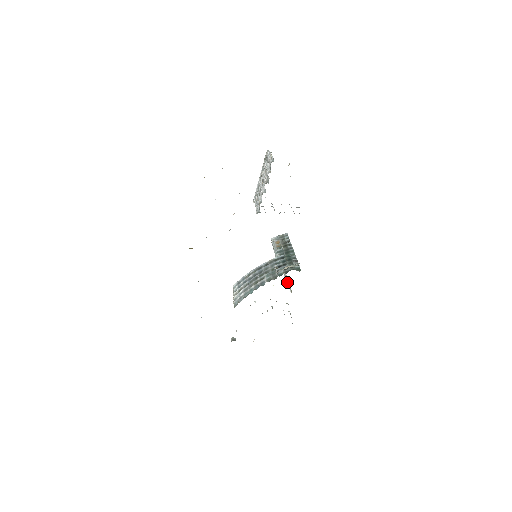
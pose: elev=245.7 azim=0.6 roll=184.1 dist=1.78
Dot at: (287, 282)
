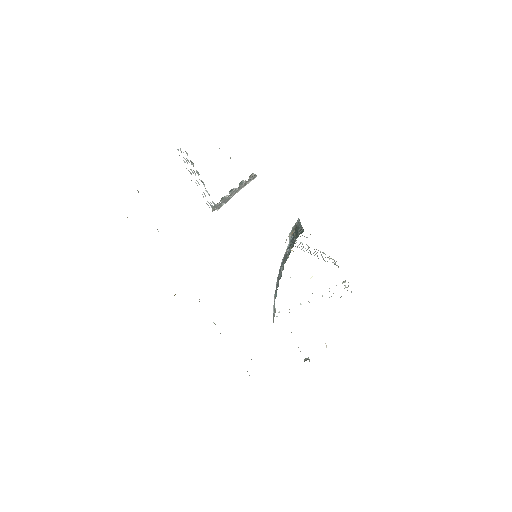
Dot at: (325, 261)
